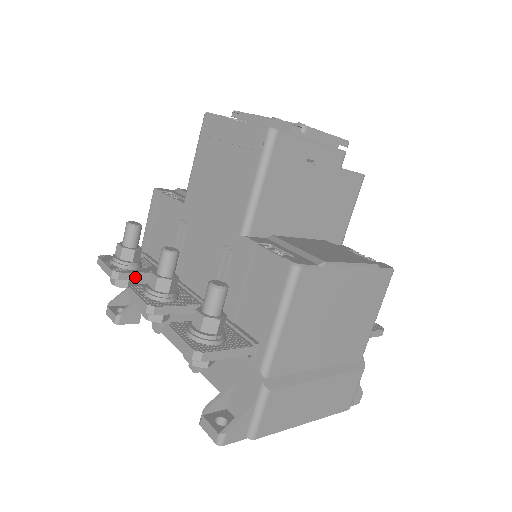
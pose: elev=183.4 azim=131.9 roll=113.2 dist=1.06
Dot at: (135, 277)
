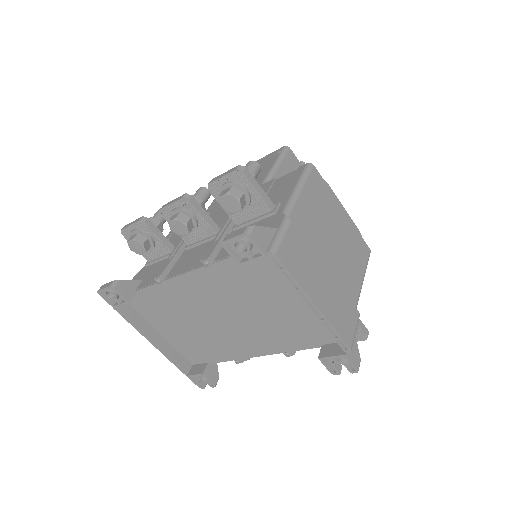
Dot at: (156, 232)
